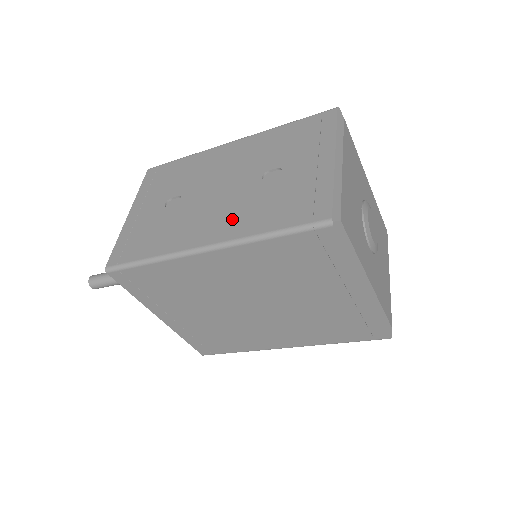
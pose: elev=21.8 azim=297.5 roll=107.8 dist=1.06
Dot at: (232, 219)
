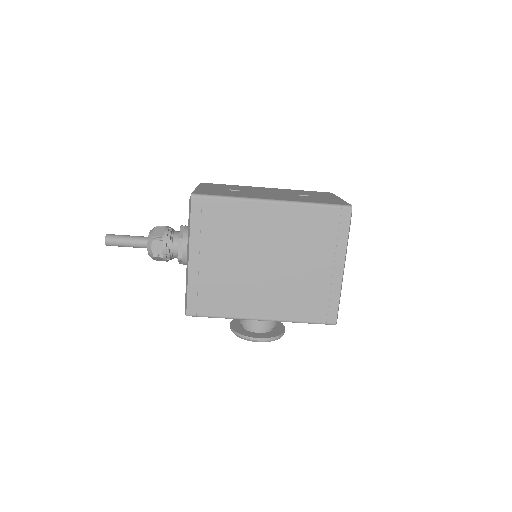
Dot at: (287, 198)
